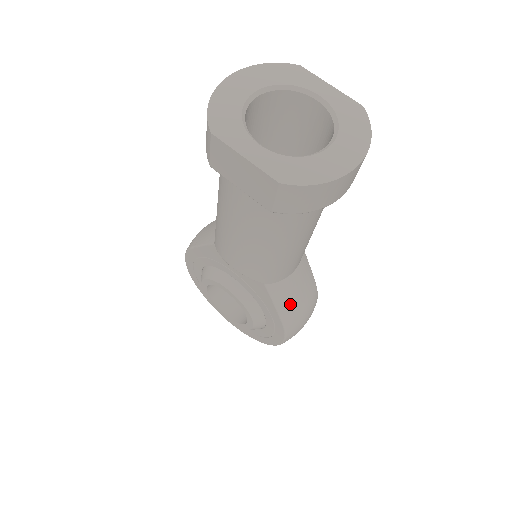
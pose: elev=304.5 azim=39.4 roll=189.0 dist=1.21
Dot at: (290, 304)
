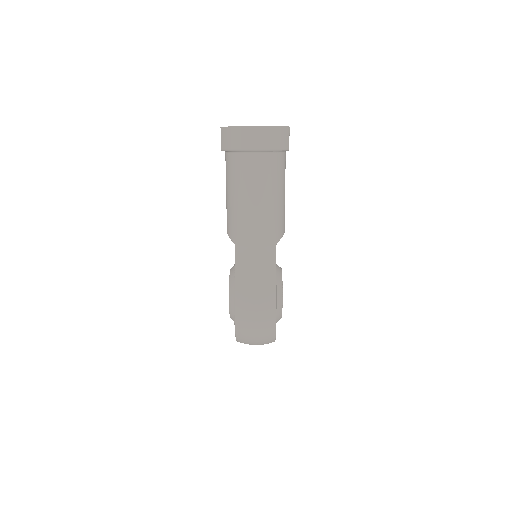
Dot at: (244, 270)
